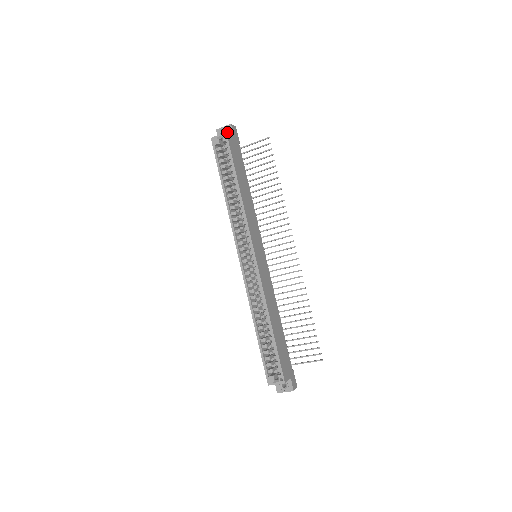
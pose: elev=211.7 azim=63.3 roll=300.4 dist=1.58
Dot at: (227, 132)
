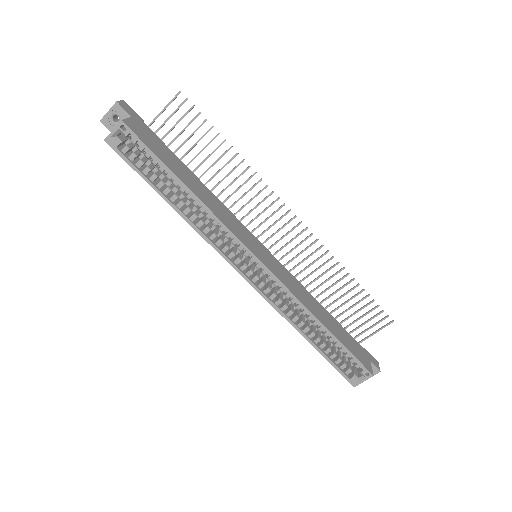
Dot at: (122, 120)
